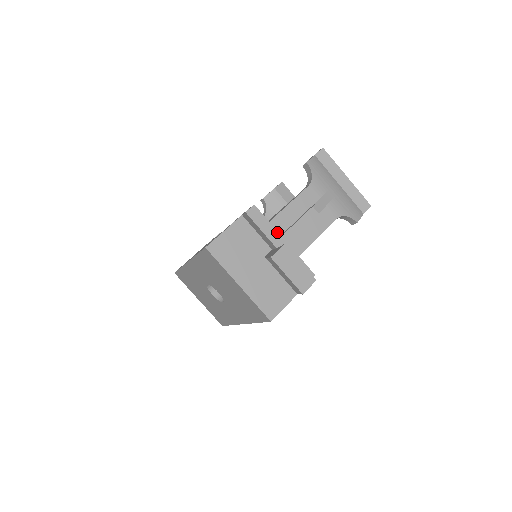
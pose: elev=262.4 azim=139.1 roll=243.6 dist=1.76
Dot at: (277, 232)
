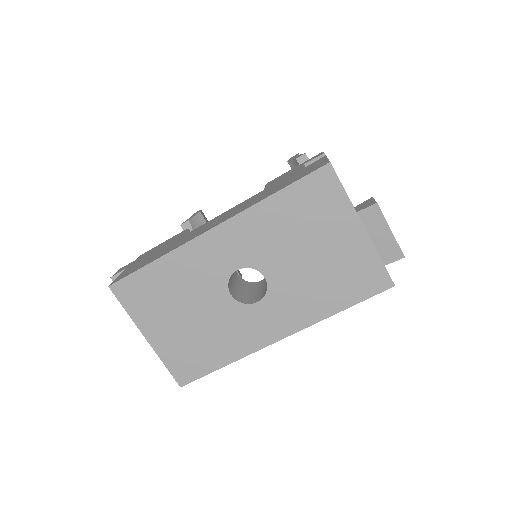
Dot at: occluded
